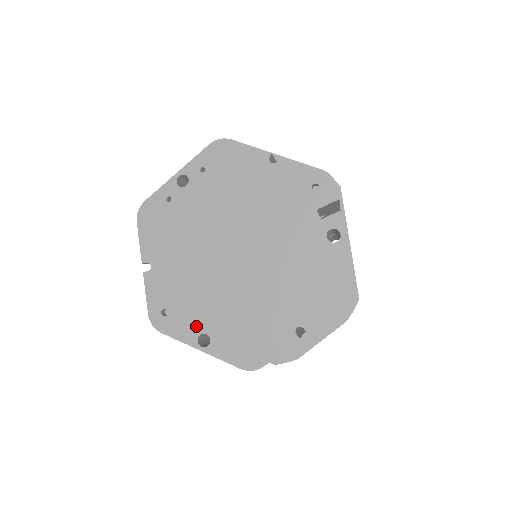
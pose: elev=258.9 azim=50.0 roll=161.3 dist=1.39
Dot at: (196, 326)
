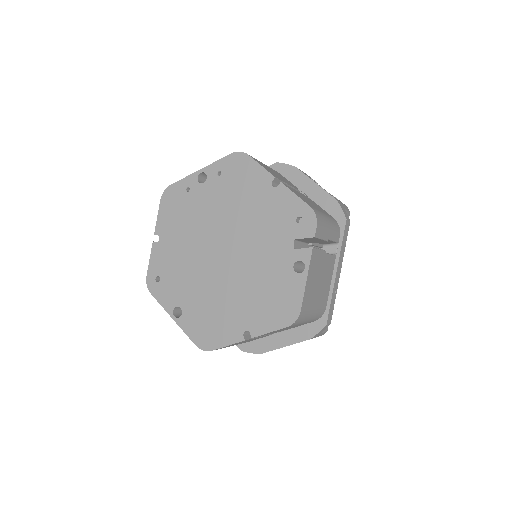
Dot at: (176, 299)
